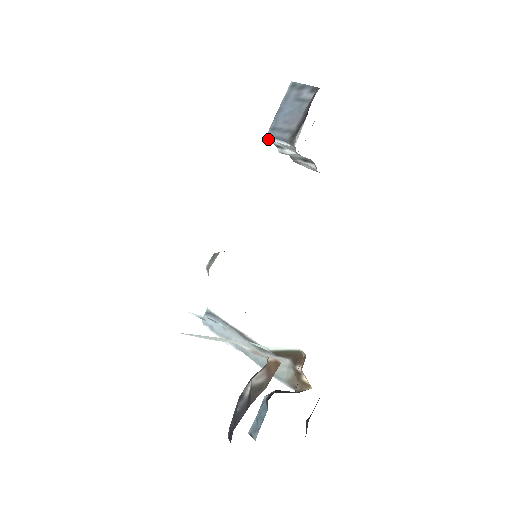
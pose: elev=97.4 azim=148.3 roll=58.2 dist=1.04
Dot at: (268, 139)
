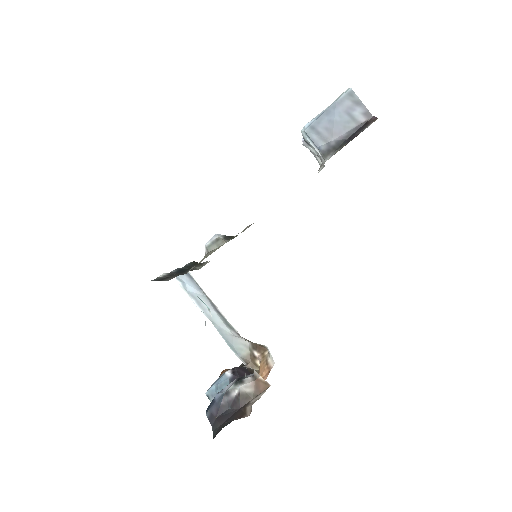
Dot at: (301, 131)
